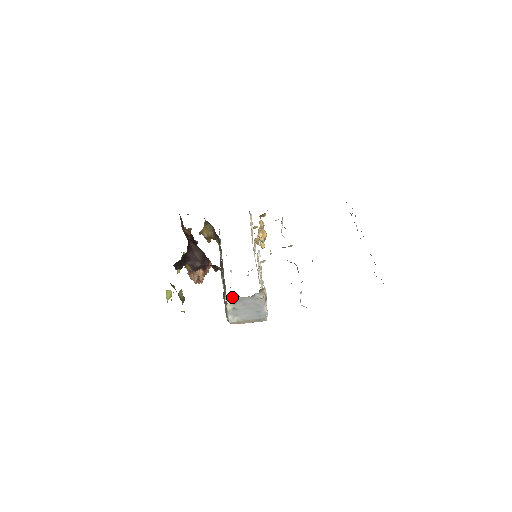
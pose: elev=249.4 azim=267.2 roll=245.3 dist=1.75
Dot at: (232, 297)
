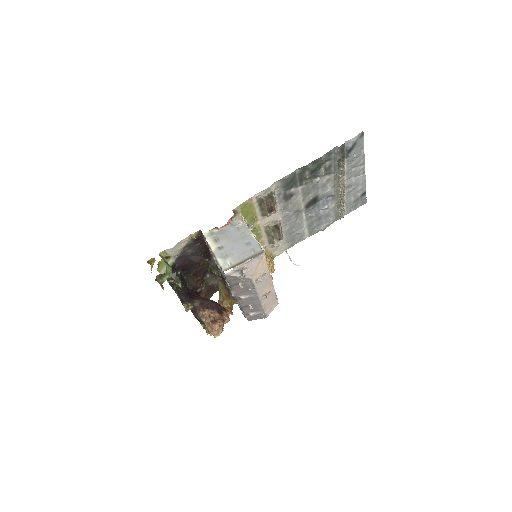
Dot at: (211, 233)
